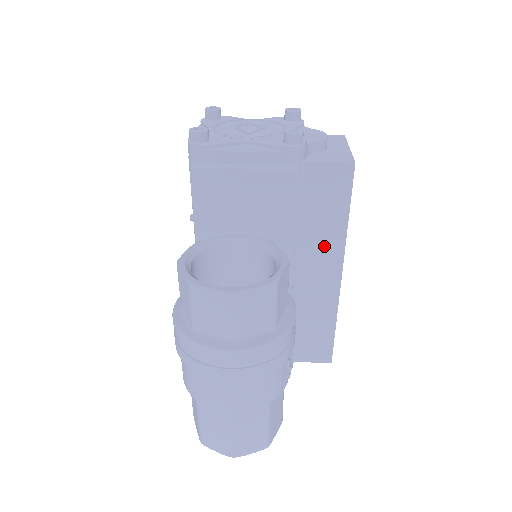
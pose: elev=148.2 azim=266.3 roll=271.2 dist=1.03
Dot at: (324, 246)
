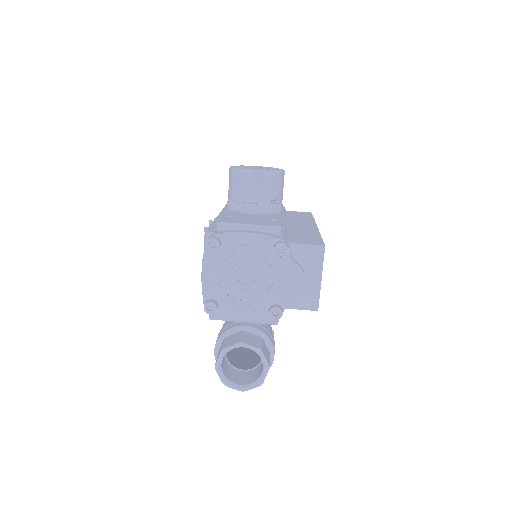
Dot at: occluded
